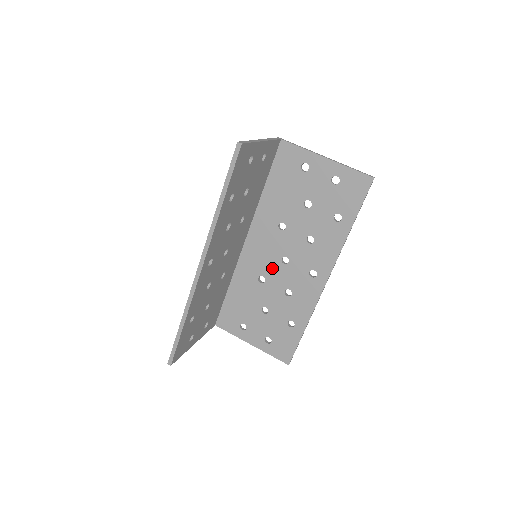
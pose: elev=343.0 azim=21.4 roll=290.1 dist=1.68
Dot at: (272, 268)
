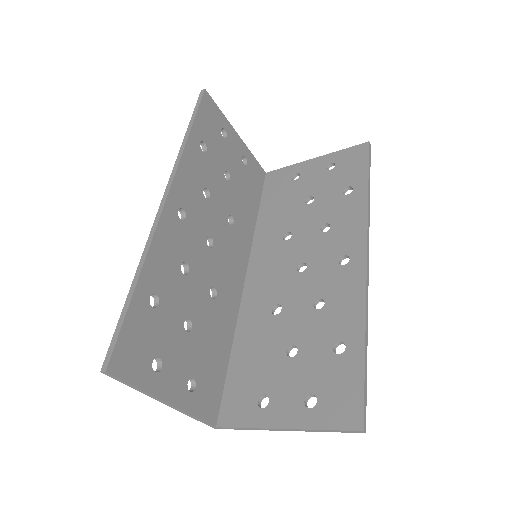
Dot at: (287, 287)
